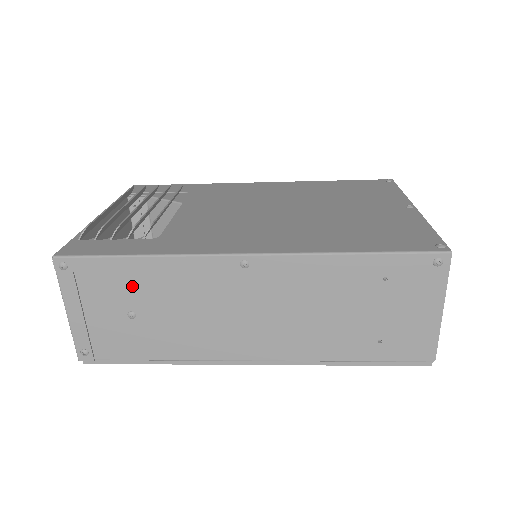
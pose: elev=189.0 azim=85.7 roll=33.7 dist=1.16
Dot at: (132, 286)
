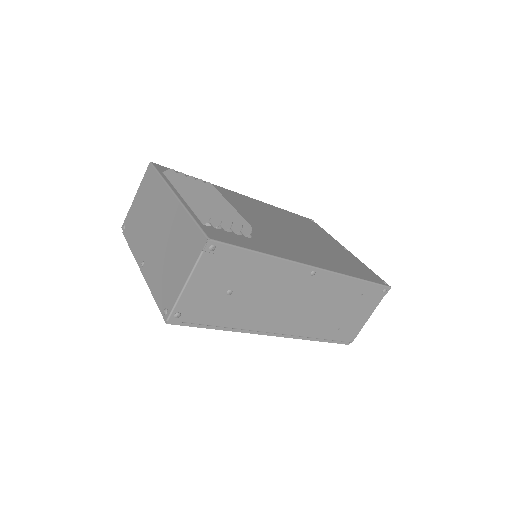
Dot at: (244, 272)
